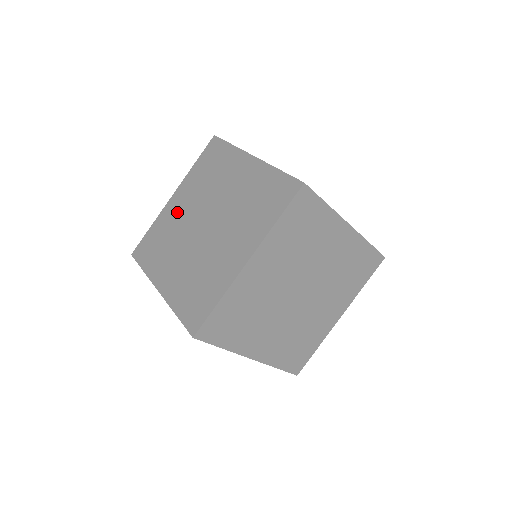
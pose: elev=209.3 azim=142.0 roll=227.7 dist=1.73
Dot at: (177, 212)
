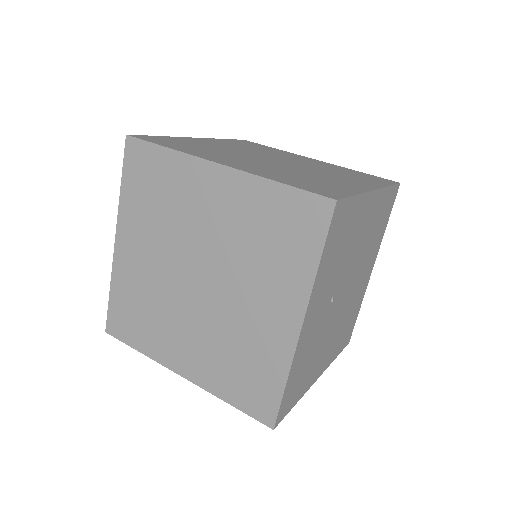
Dot at: (199, 202)
